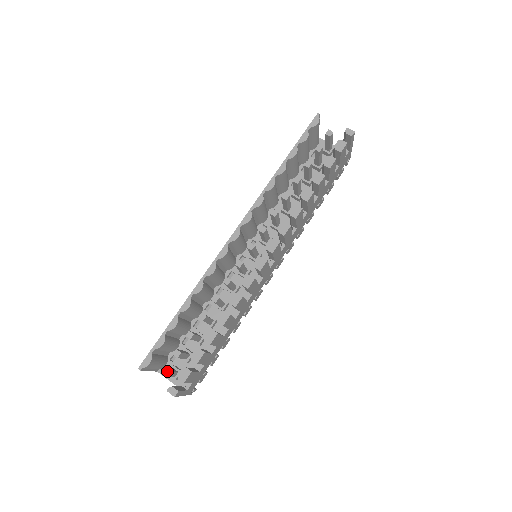
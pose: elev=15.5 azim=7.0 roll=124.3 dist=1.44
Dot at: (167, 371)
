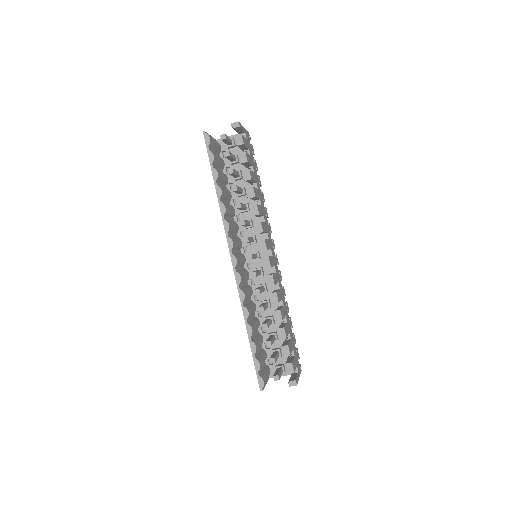
Dot at: (277, 376)
